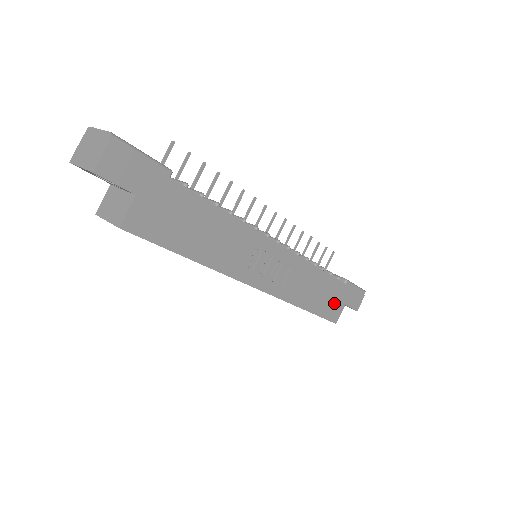
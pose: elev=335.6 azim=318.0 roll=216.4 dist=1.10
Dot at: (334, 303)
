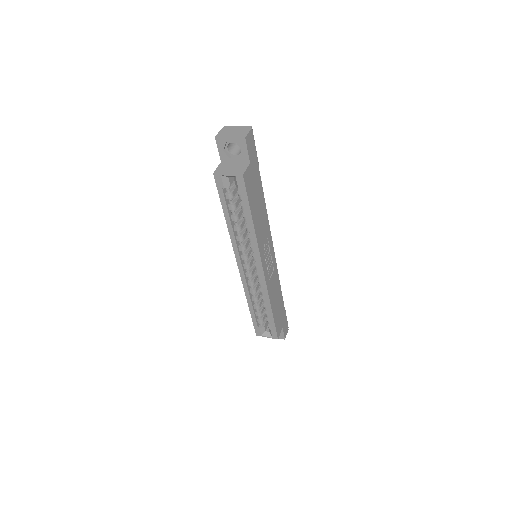
Dot at: (280, 320)
